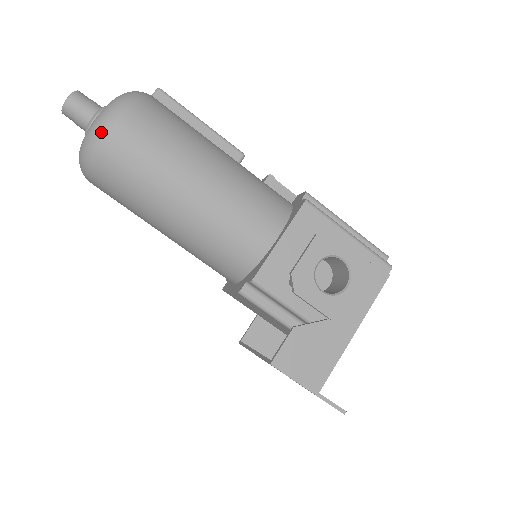
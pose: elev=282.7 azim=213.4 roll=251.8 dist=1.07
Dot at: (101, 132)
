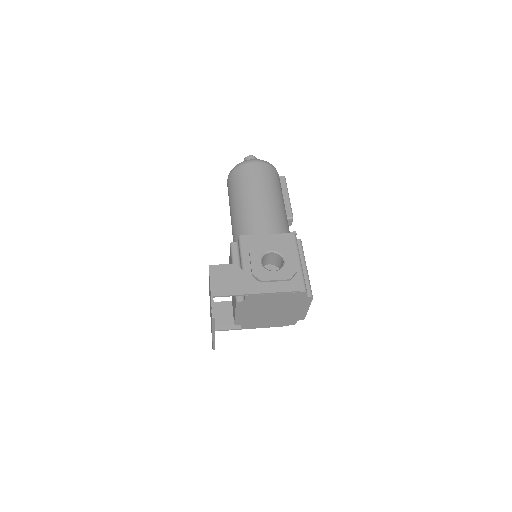
Dot at: (246, 161)
